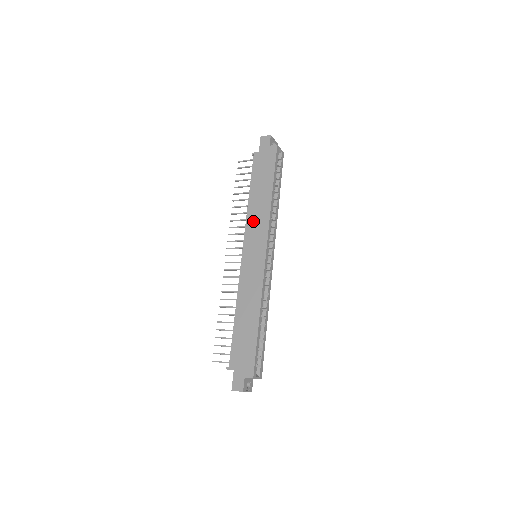
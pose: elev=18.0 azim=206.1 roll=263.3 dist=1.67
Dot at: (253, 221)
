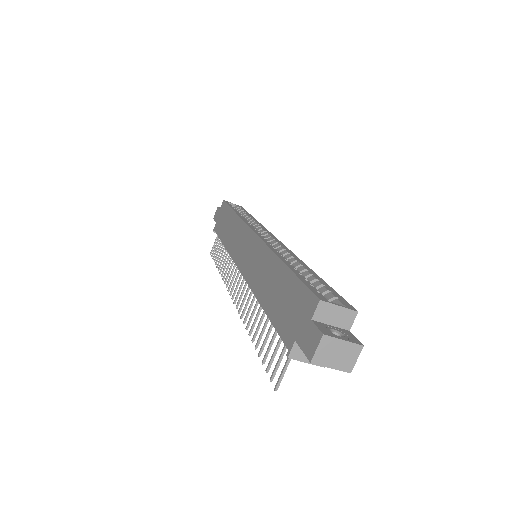
Dot at: (232, 243)
